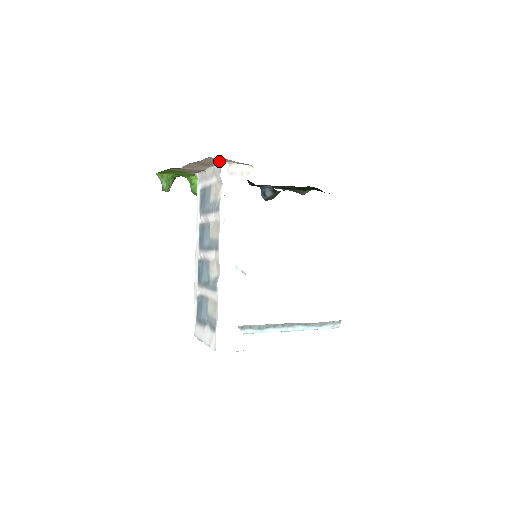
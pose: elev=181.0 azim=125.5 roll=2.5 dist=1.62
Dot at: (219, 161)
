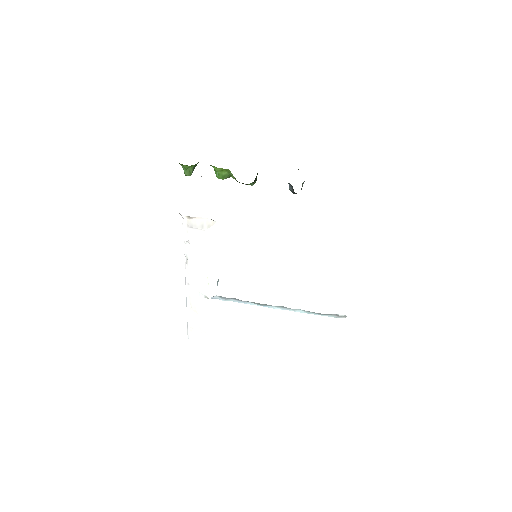
Dot at: (180, 214)
